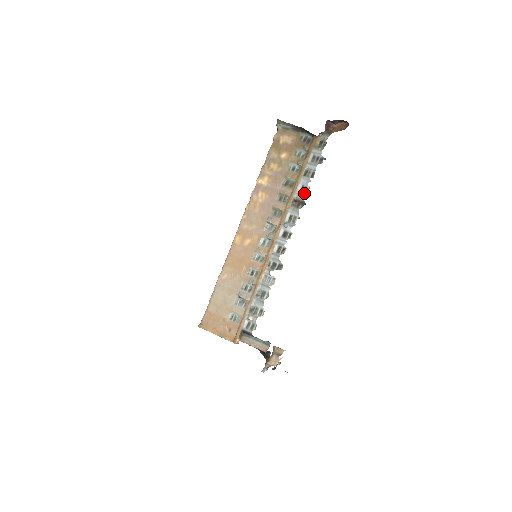
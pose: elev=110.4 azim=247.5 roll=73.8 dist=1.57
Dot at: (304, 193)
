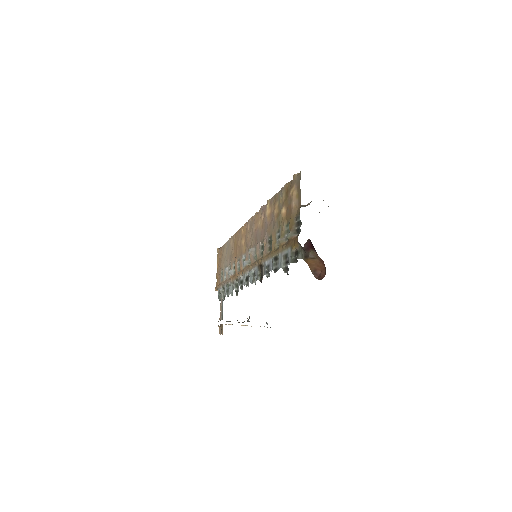
Dot at: (265, 273)
